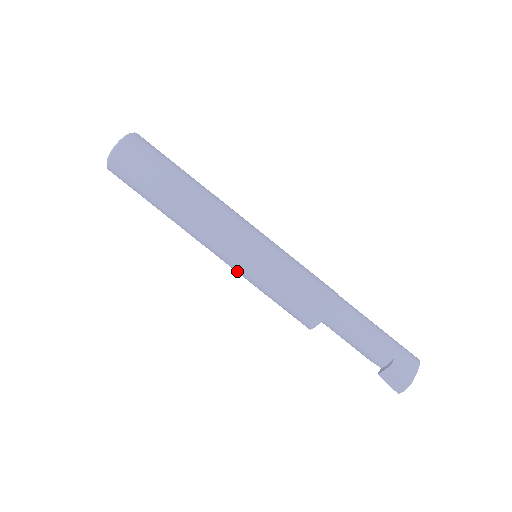
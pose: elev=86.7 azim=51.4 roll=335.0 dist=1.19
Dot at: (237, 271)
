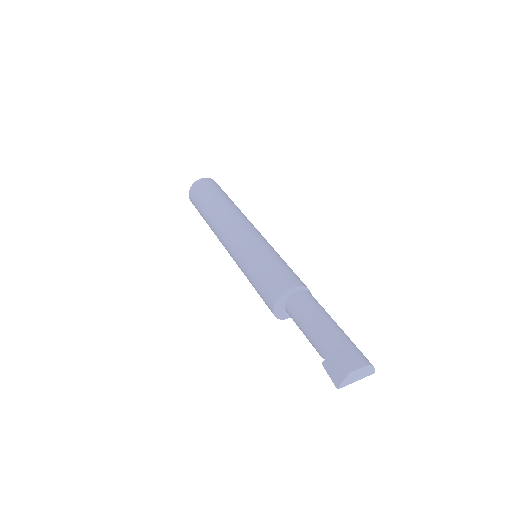
Dot at: (236, 259)
